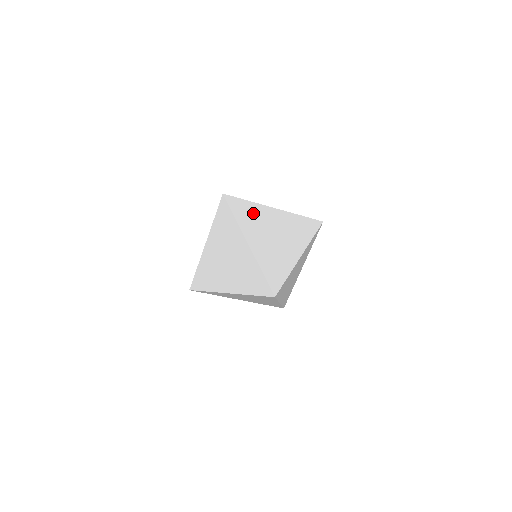
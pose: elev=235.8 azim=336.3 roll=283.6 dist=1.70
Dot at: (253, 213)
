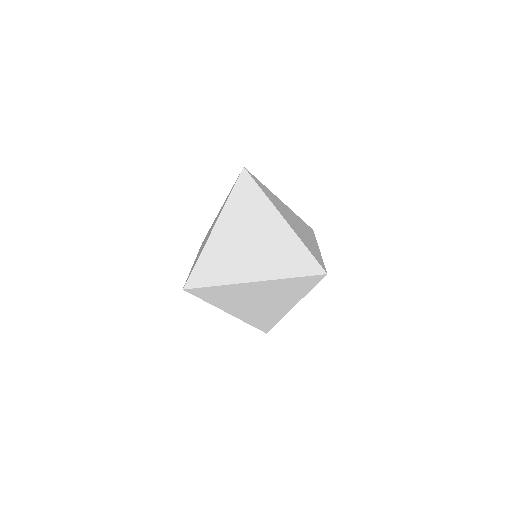
Dot at: (271, 196)
